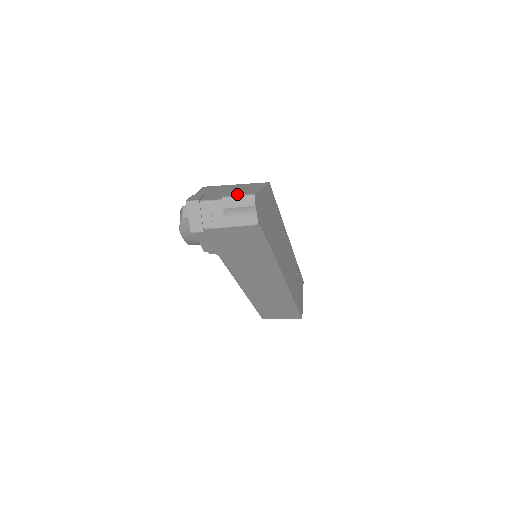
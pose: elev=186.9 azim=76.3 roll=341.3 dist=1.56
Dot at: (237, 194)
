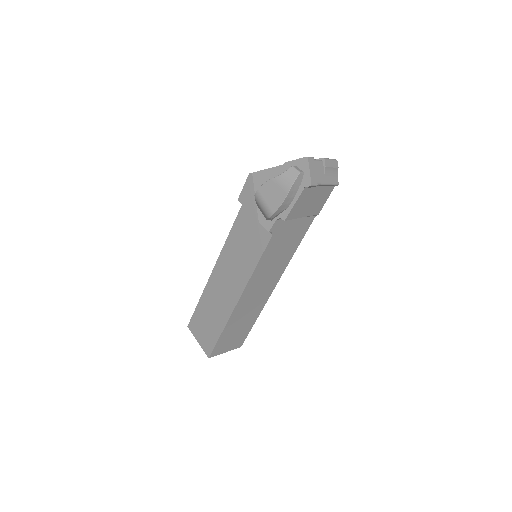
Dot at: occluded
